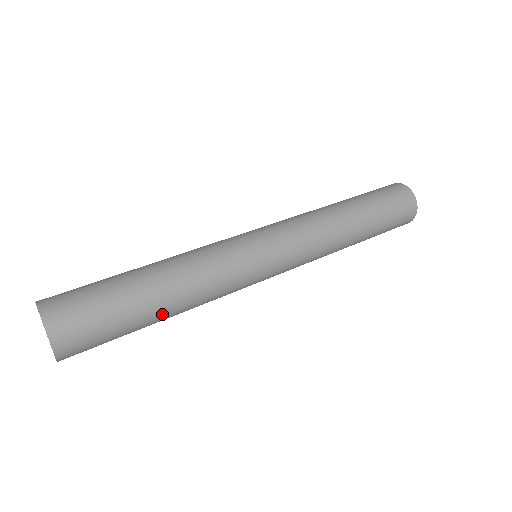
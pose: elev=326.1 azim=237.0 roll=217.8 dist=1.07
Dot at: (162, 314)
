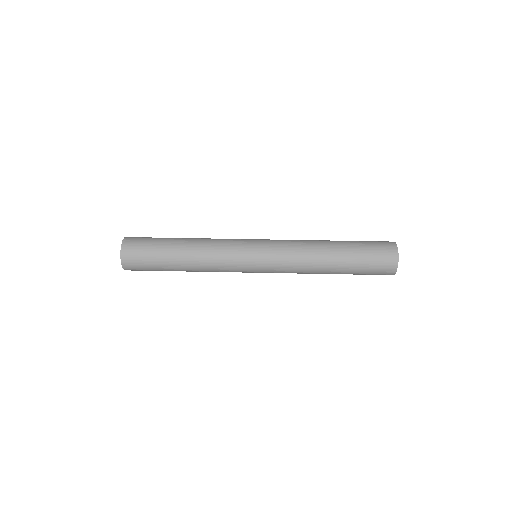
Dot at: occluded
